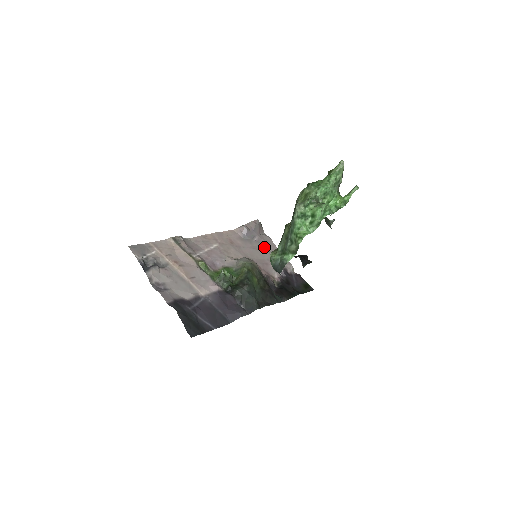
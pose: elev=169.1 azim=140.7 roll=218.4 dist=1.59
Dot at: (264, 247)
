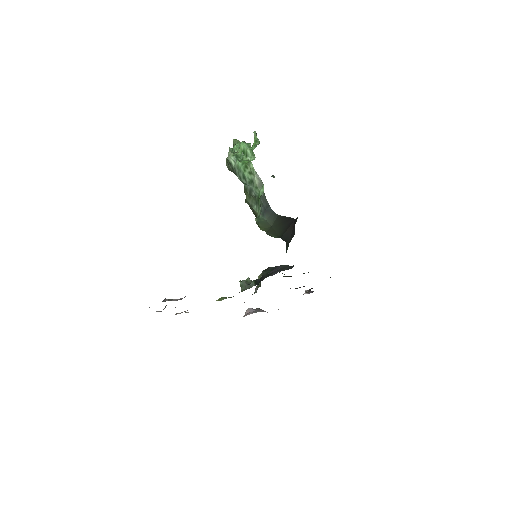
Dot at: occluded
